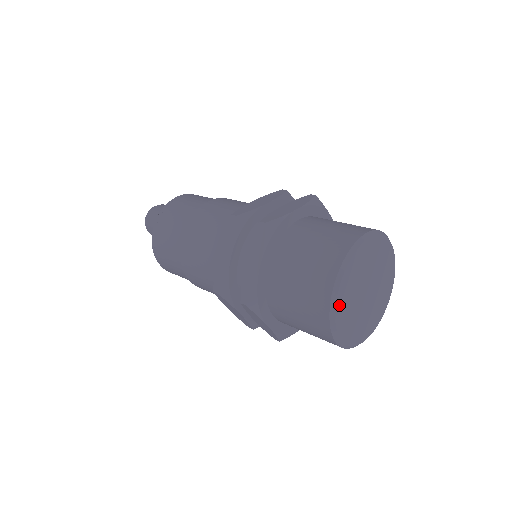
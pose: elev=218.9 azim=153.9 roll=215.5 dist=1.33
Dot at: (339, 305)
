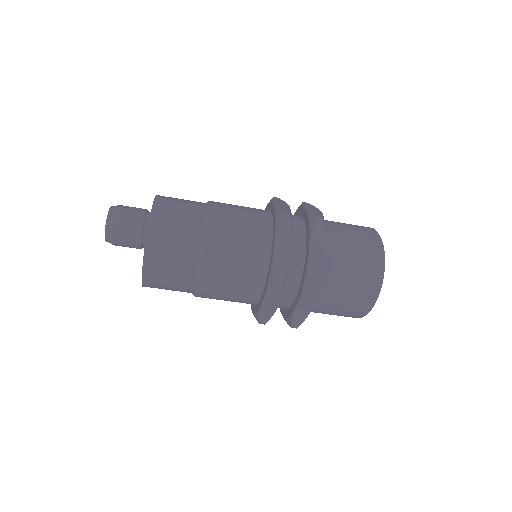
Dot at: occluded
